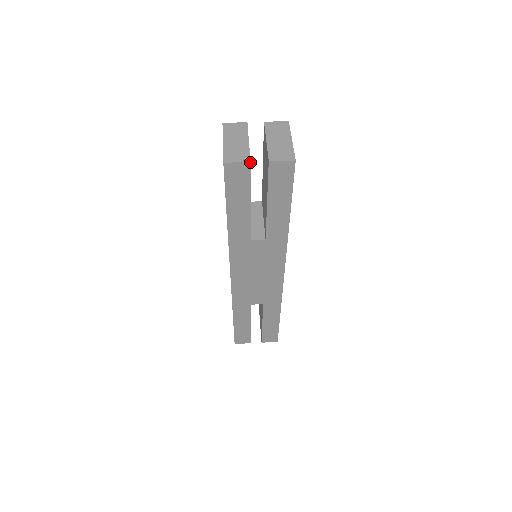
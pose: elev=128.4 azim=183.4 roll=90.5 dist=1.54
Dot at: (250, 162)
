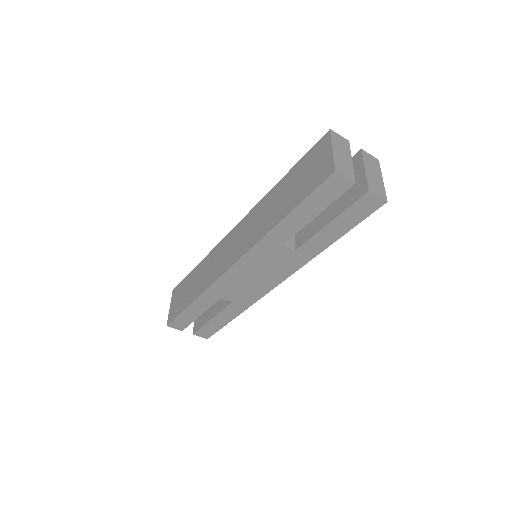
Dot at: occluded
